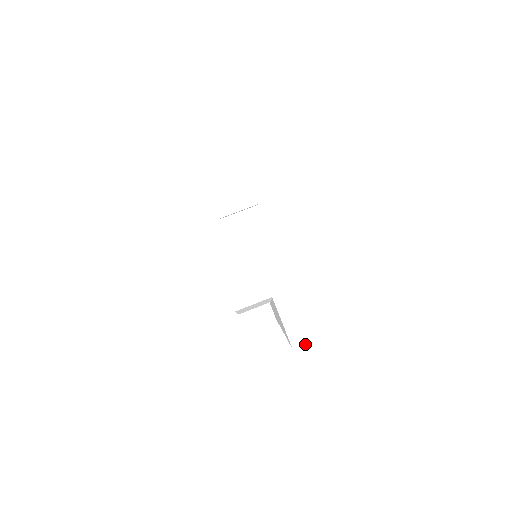
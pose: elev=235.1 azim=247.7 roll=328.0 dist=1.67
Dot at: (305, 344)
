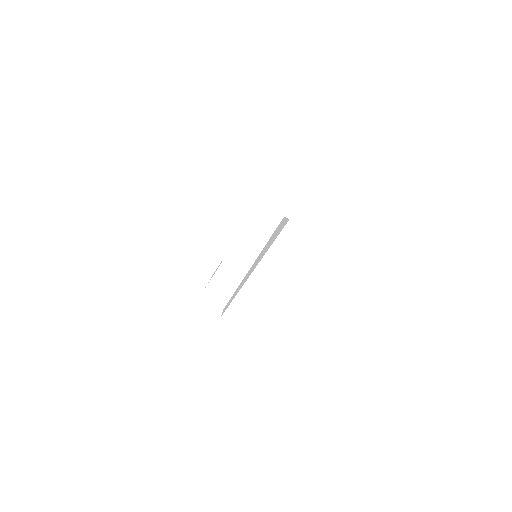
Dot at: occluded
